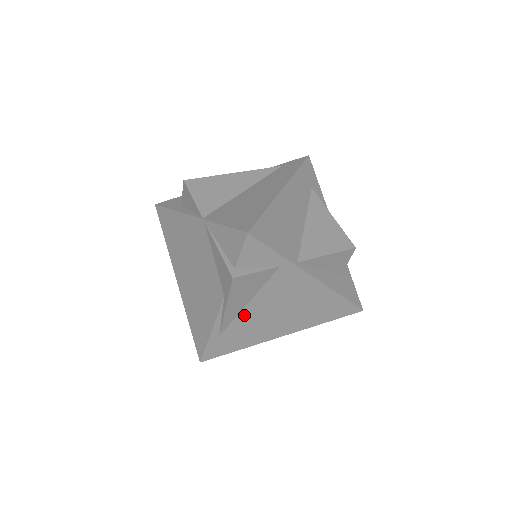
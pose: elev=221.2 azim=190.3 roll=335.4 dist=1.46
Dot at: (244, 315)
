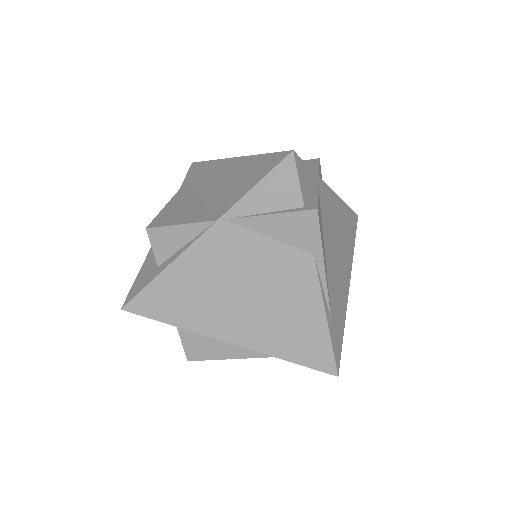
Dot at: (329, 273)
